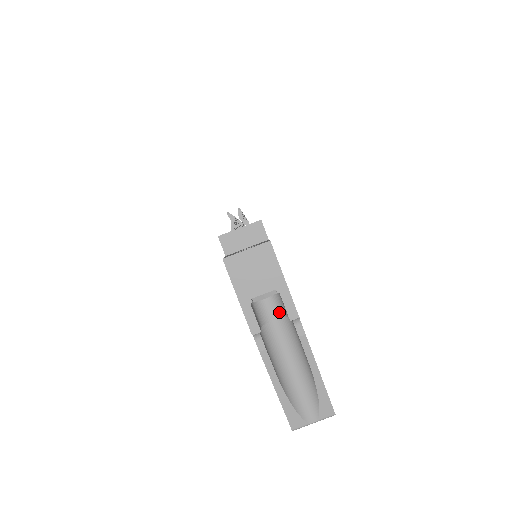
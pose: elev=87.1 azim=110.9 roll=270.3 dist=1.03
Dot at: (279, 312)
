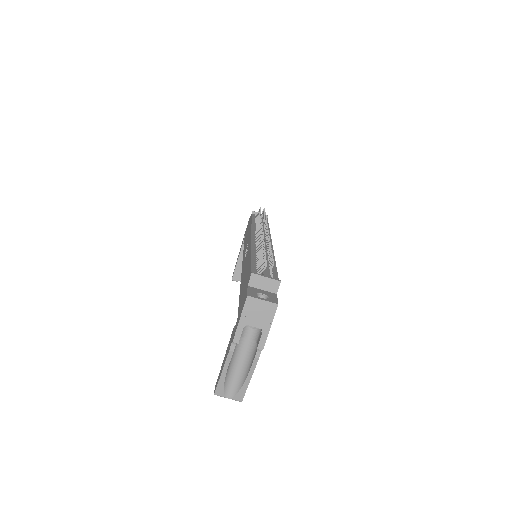
Dot at: (254, 336)
